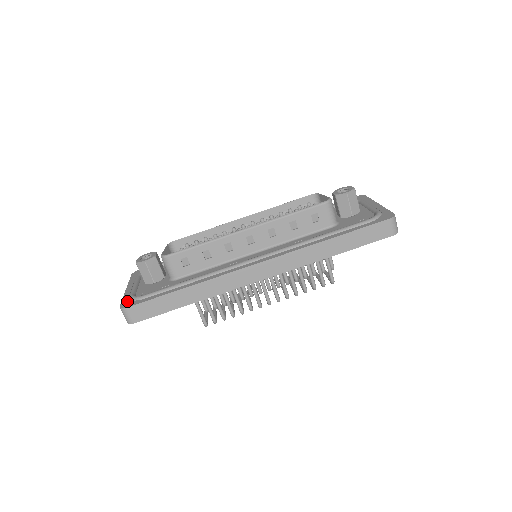
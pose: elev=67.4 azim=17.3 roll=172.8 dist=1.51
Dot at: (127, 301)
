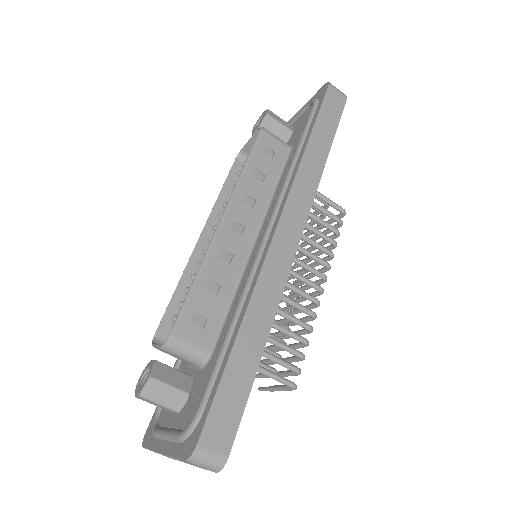
Dot at: (185, 445)
